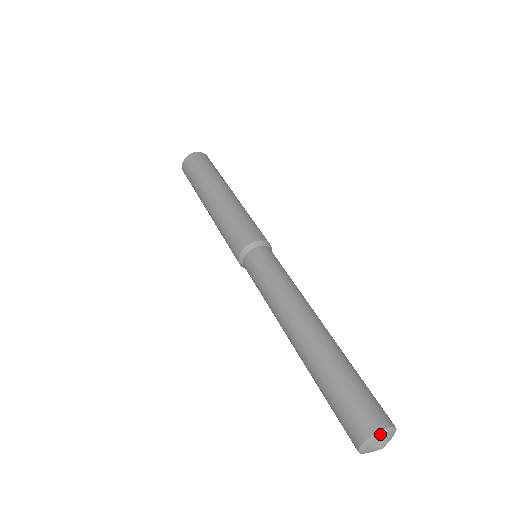
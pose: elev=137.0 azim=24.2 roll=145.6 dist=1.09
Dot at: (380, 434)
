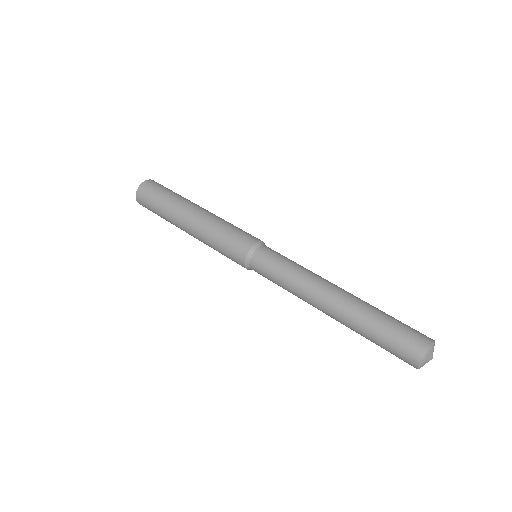
Dot at: (429, 351)
